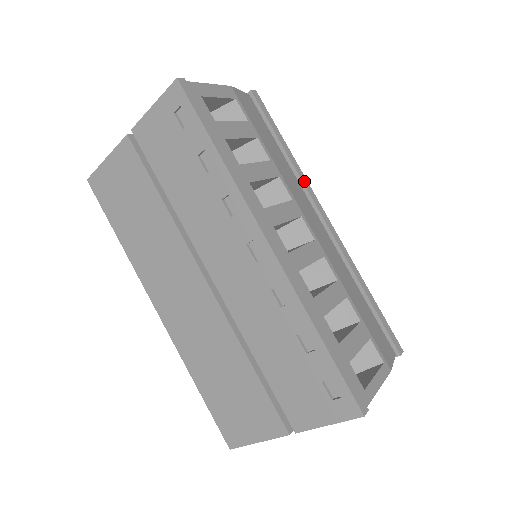
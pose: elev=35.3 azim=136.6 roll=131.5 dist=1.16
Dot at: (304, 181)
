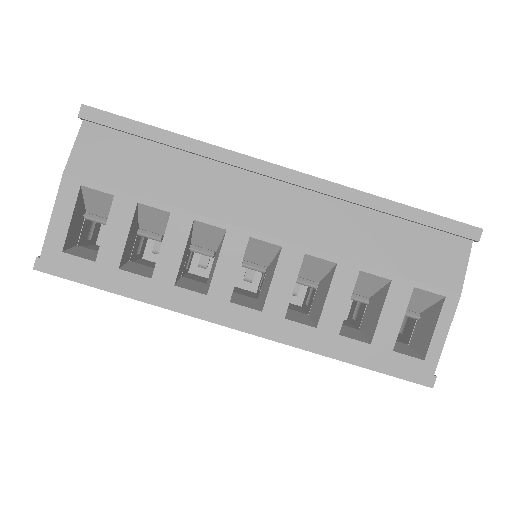
Dot at: (224, 157)
